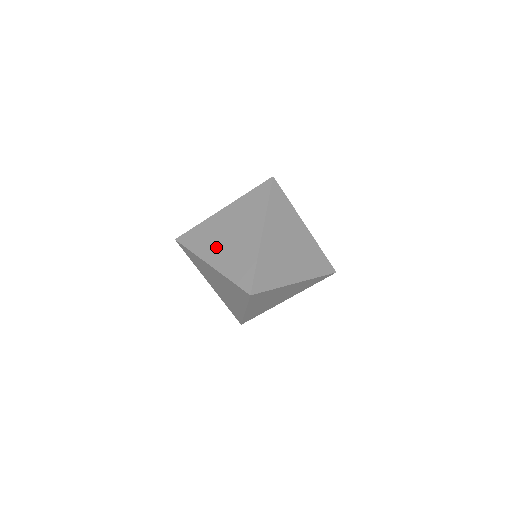
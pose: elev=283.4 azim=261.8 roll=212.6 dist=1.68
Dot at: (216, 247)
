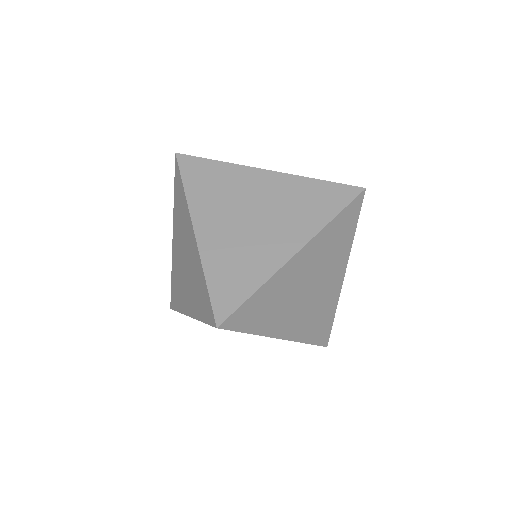
Dot at: (221, 215)
